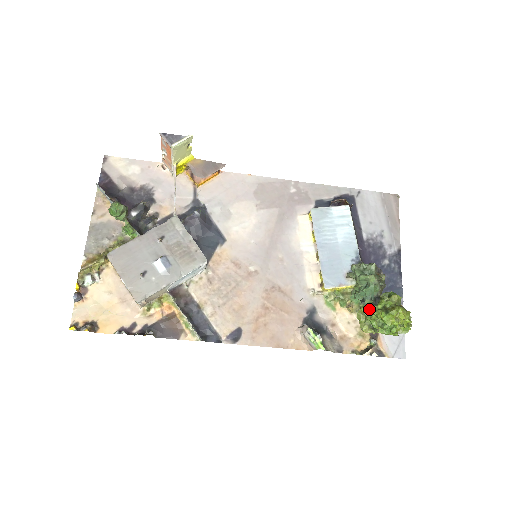
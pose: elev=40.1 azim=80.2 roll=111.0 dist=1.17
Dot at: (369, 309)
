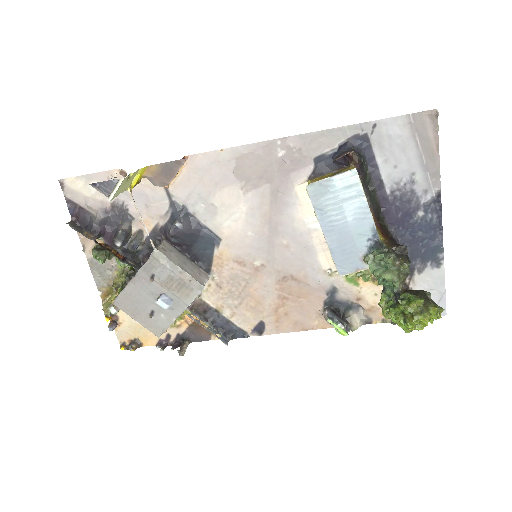
Dot at: (389, 304)
